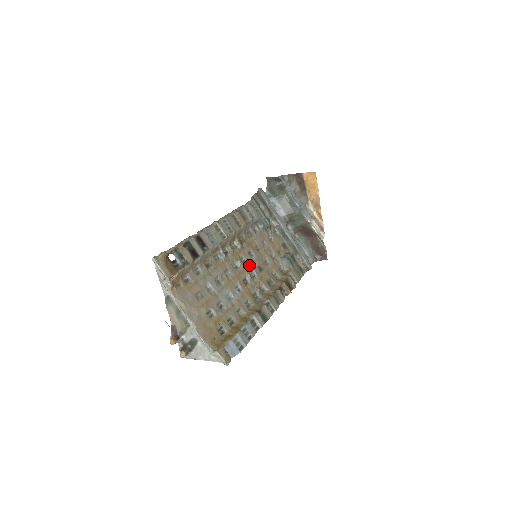
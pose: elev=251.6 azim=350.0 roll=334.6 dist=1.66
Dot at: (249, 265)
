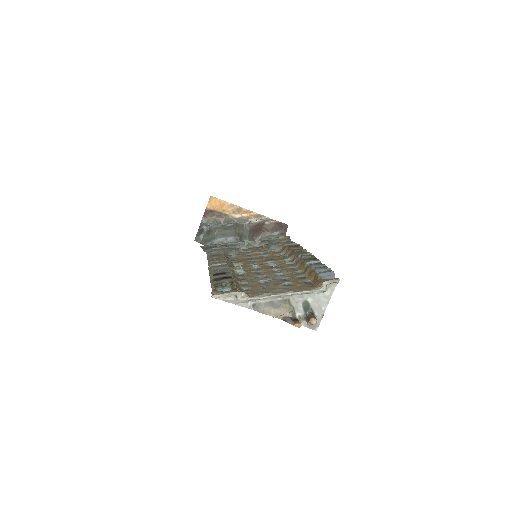
Dot at: (261, 263)
